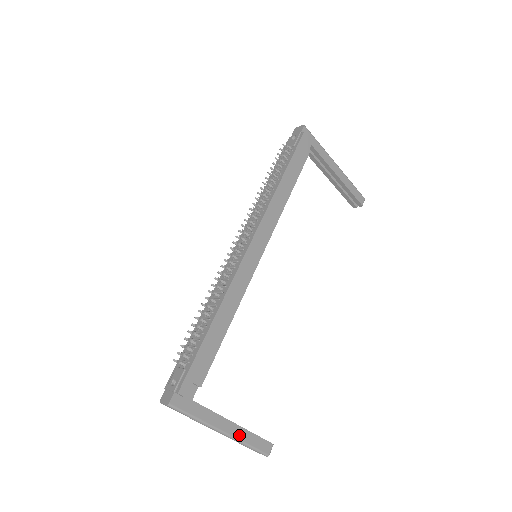
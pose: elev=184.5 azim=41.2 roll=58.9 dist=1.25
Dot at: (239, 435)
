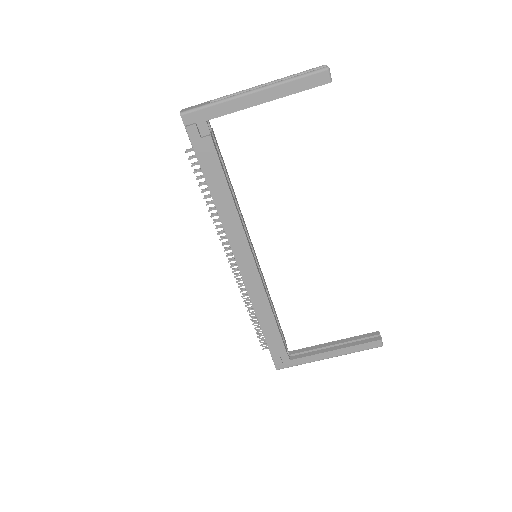
Dot at: (343, 353)
